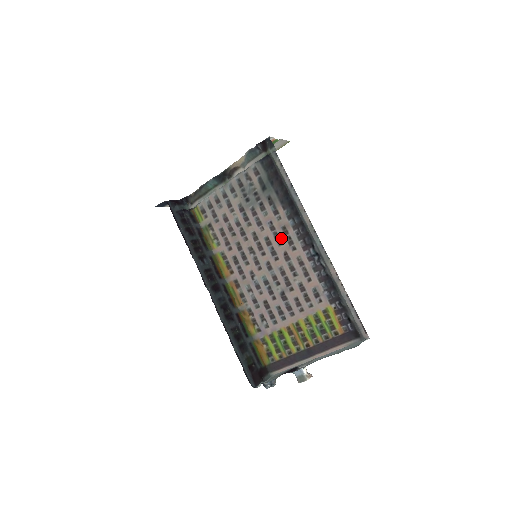
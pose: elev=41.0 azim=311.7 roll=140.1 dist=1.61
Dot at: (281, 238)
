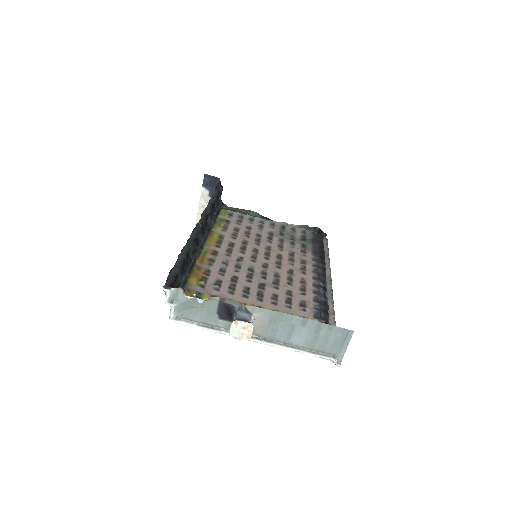
Dot at: (295, 263)
